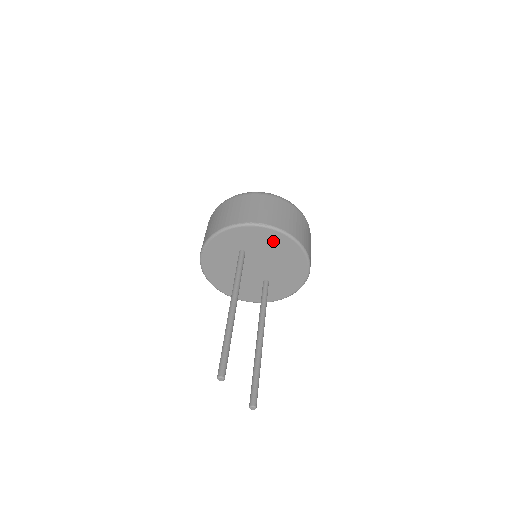
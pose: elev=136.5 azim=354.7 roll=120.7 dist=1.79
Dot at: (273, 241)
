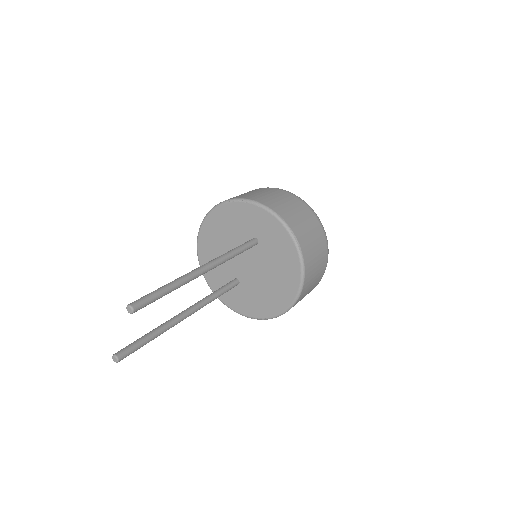
Dot at: (287, 265)
